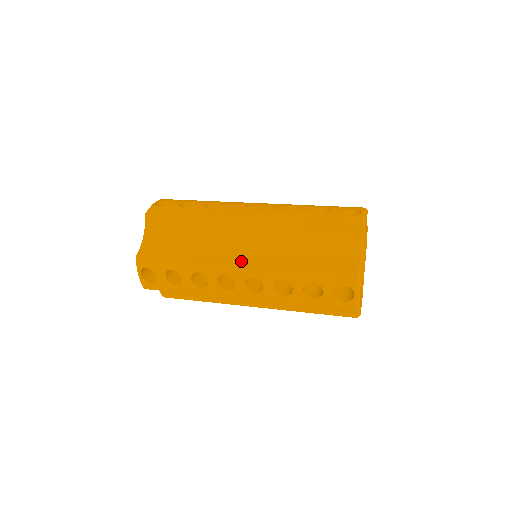
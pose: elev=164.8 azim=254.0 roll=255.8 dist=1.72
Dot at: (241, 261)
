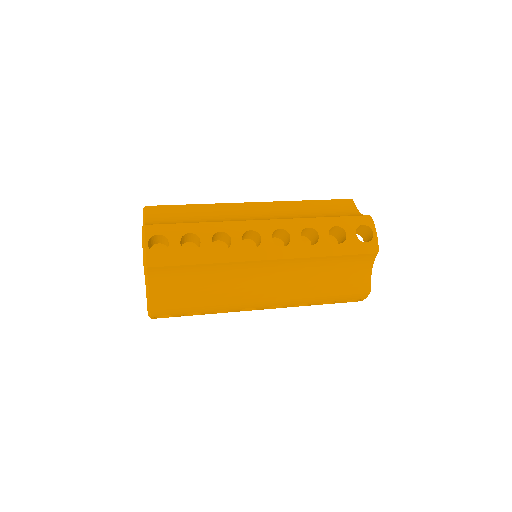
Dot at: (266, 297)
